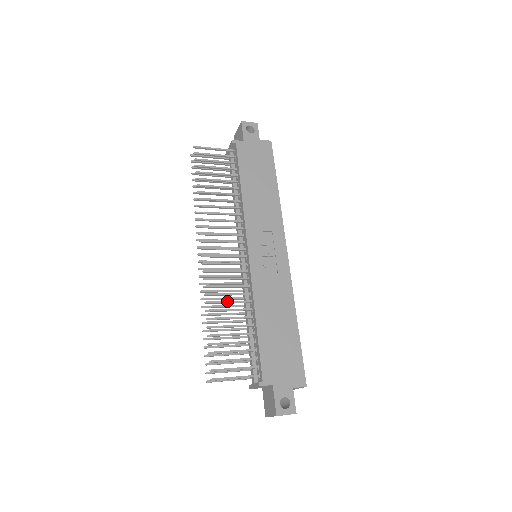
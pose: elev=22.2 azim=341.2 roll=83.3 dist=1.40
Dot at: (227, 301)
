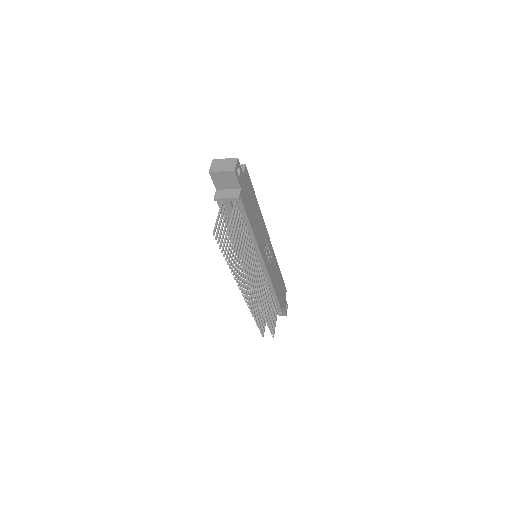
Dot at: occluded
